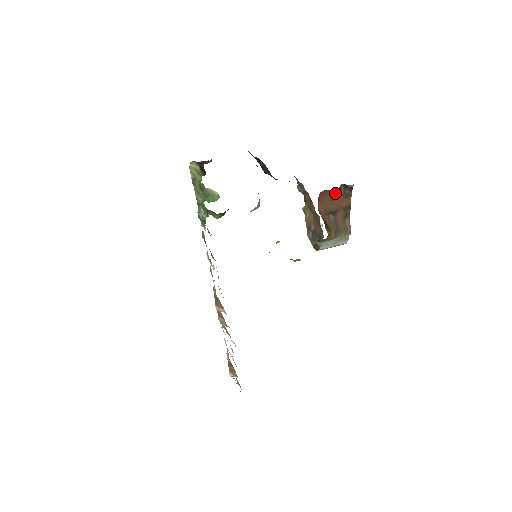
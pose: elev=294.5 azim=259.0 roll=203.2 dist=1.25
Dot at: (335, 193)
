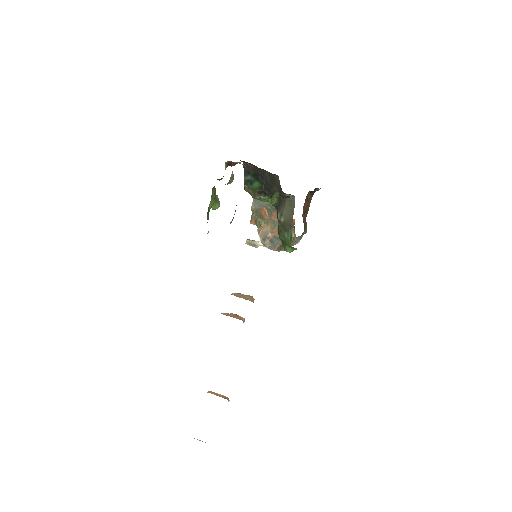
Dot at: (309, 196)
